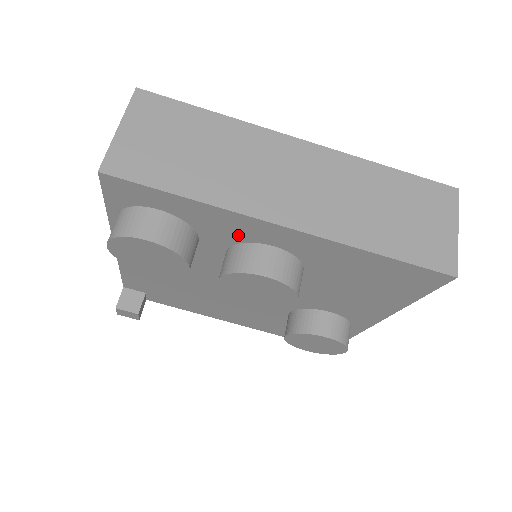
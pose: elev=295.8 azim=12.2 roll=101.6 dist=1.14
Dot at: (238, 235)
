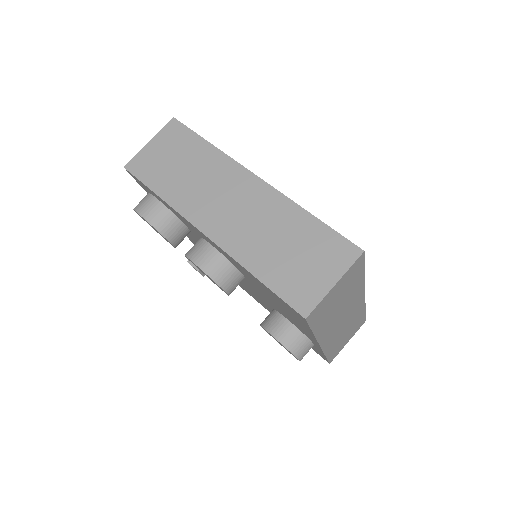
Dot at: (196, 231)
